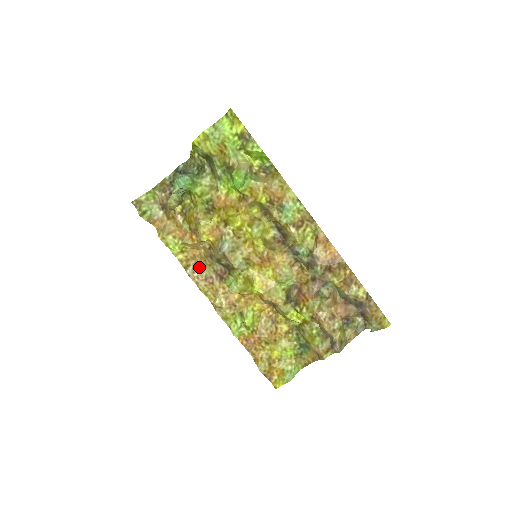
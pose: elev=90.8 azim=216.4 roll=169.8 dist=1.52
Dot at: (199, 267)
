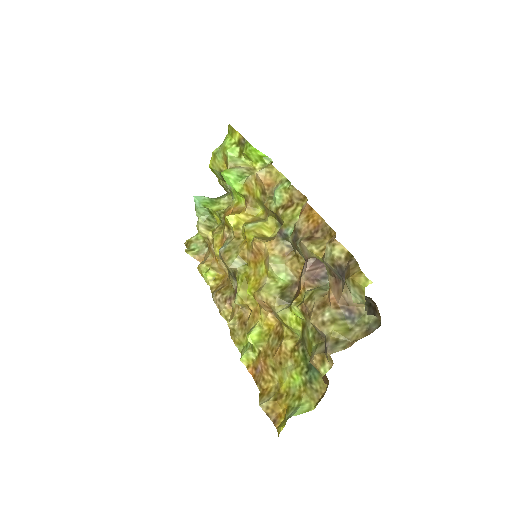
Dot at: (222, 290)
